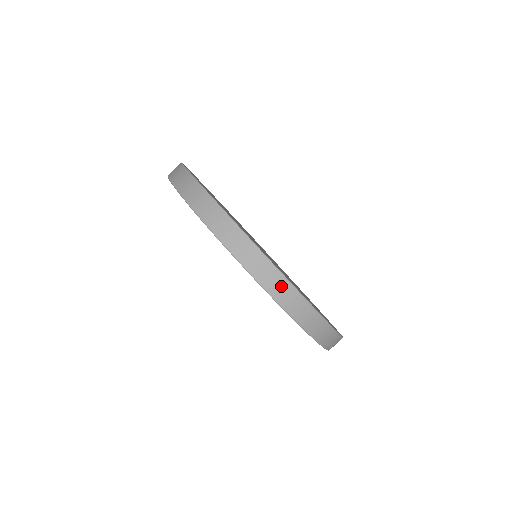
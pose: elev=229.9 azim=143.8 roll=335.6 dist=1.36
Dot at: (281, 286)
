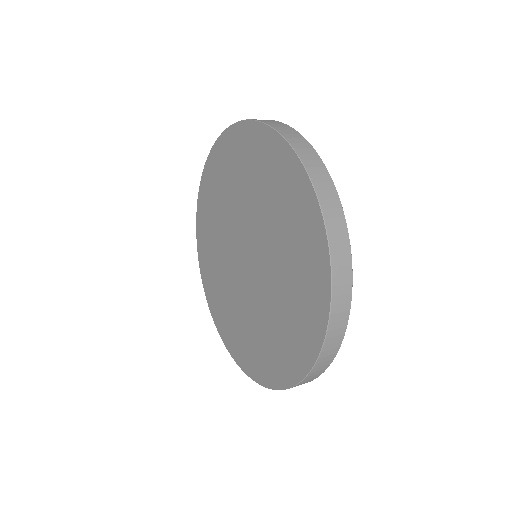
Dot at: (328, 189)
